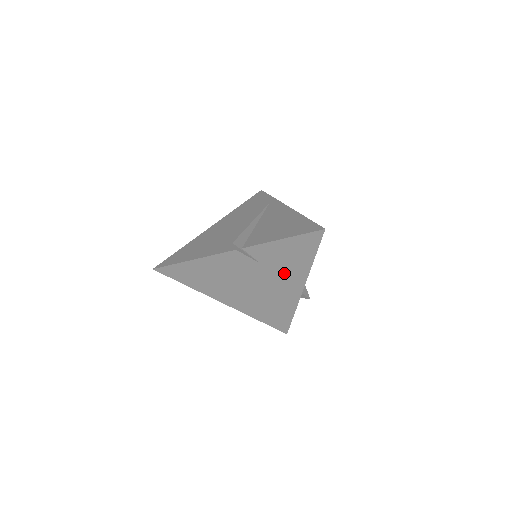
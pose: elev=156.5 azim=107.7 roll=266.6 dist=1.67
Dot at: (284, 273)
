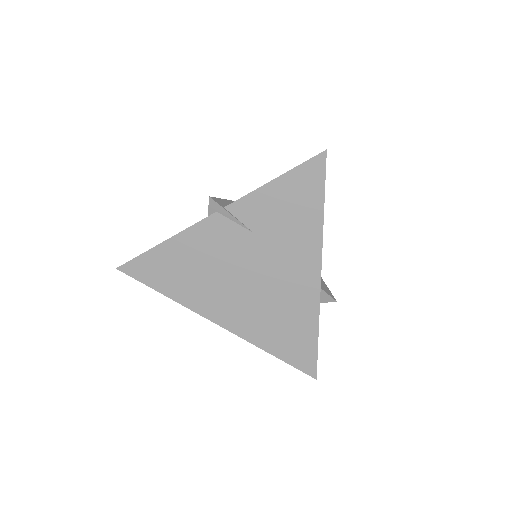
Dot at: (288, 247)
